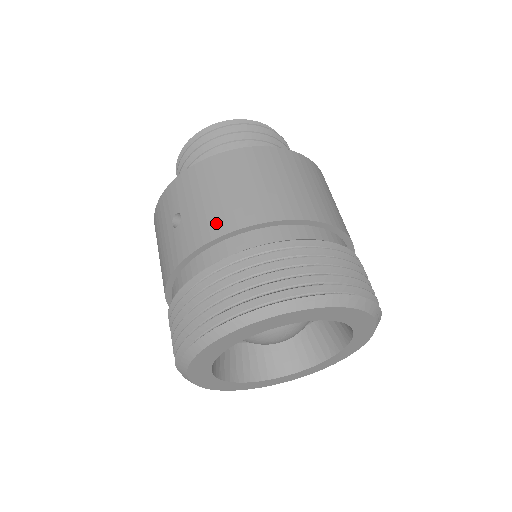
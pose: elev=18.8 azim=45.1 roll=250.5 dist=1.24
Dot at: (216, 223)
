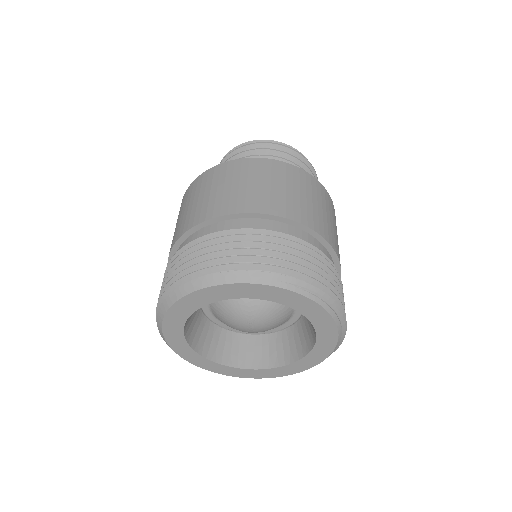
Dot at: (172, 243)
